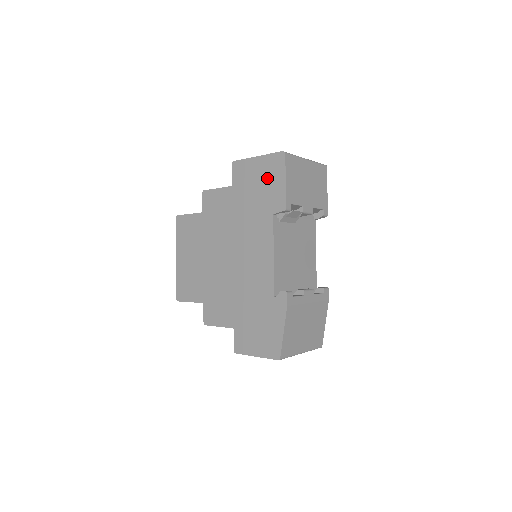
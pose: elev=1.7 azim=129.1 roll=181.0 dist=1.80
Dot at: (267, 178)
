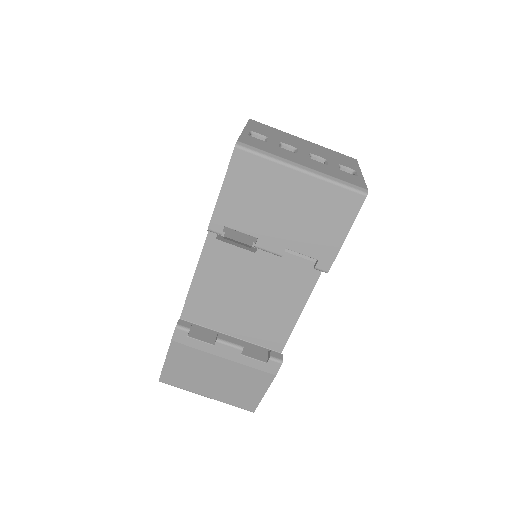
Dot at: occluded
